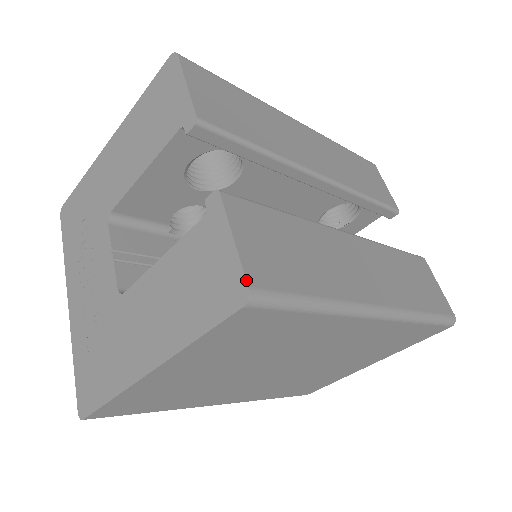
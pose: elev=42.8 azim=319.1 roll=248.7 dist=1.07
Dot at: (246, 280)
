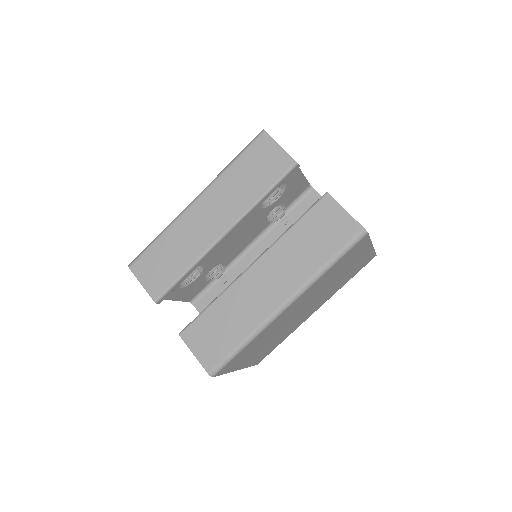
Dot at: occluded
